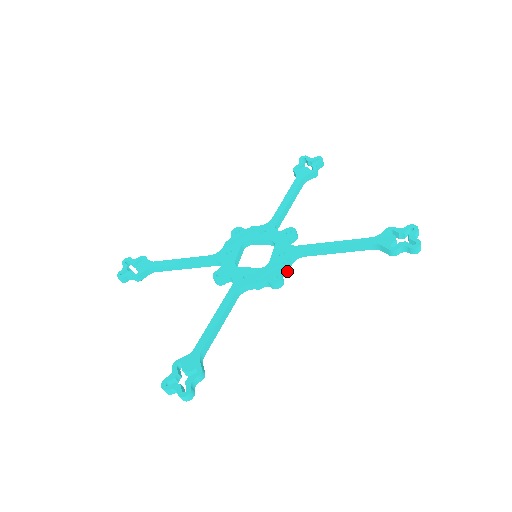
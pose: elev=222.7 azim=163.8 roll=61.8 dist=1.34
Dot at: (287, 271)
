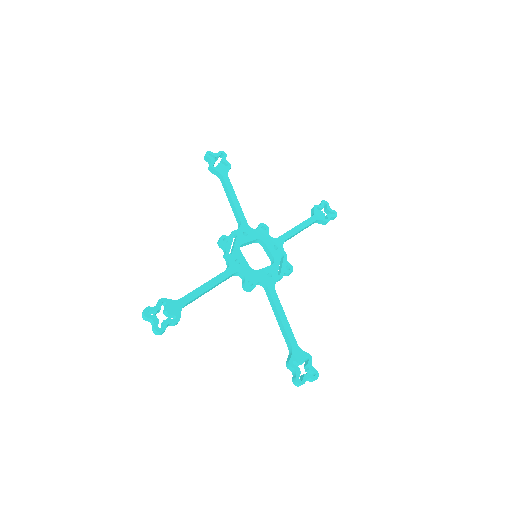
Dot at: occluded
